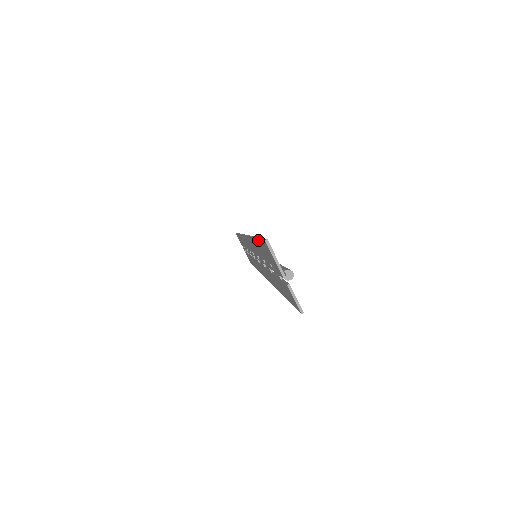
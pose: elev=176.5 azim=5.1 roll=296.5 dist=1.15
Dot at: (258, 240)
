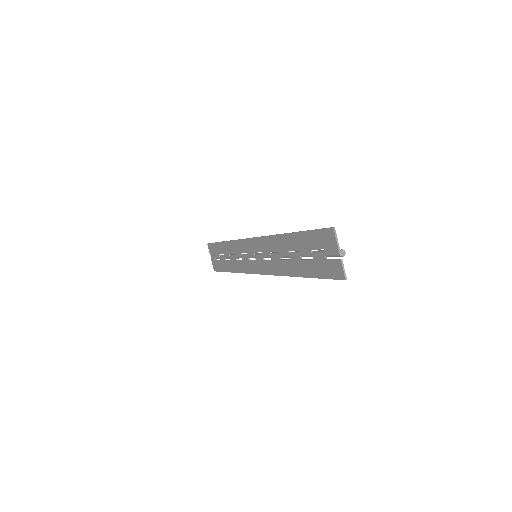
Dot at: (308, 232)
